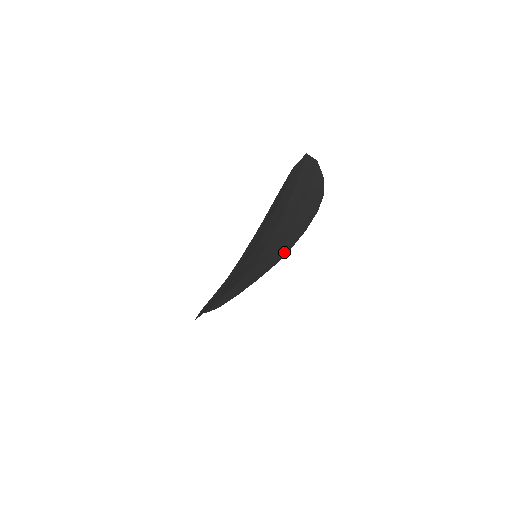
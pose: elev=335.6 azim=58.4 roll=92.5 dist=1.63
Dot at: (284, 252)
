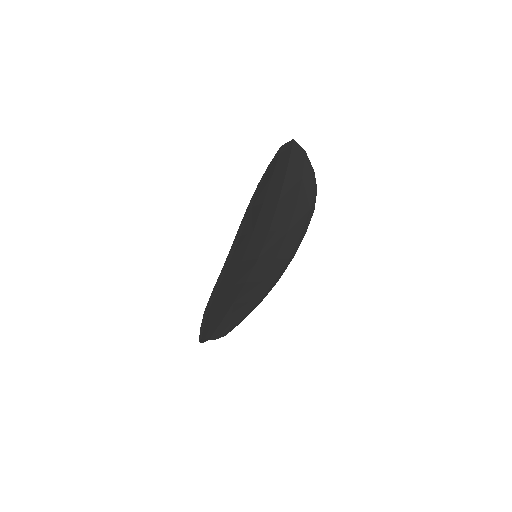
Dot at: (286, 260)
